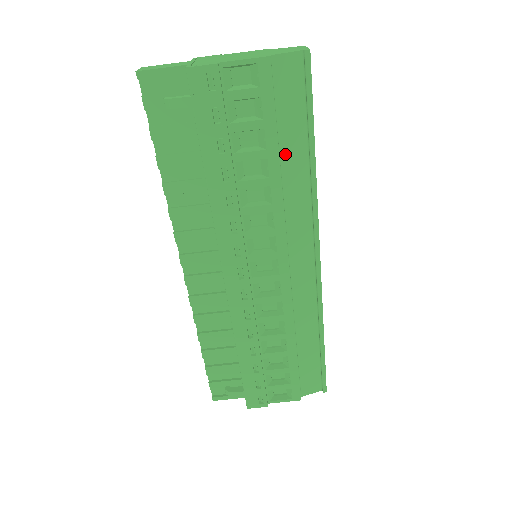
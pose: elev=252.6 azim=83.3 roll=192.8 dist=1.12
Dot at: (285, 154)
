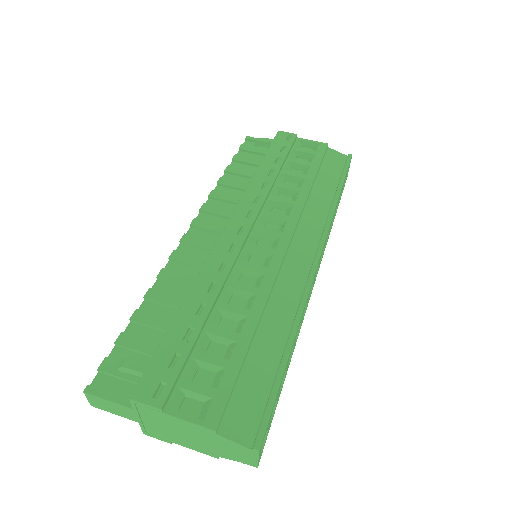
Dot at: (318, 186)
